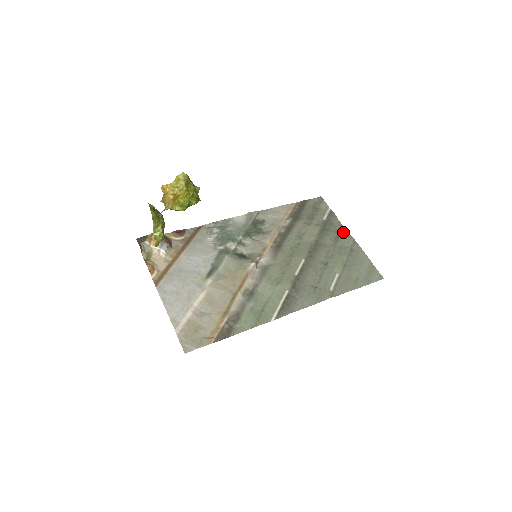
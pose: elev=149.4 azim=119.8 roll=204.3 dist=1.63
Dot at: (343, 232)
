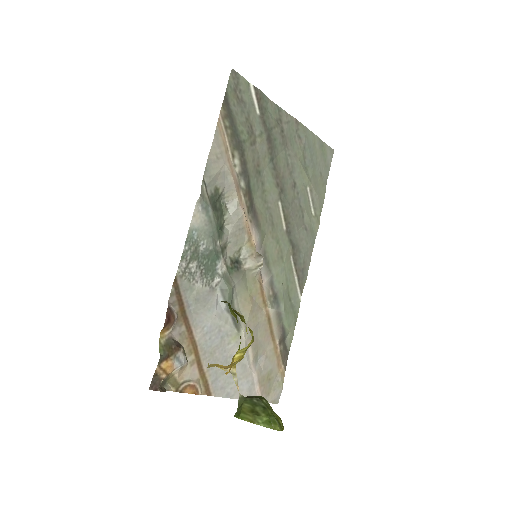
Dot at: (282, 117)
